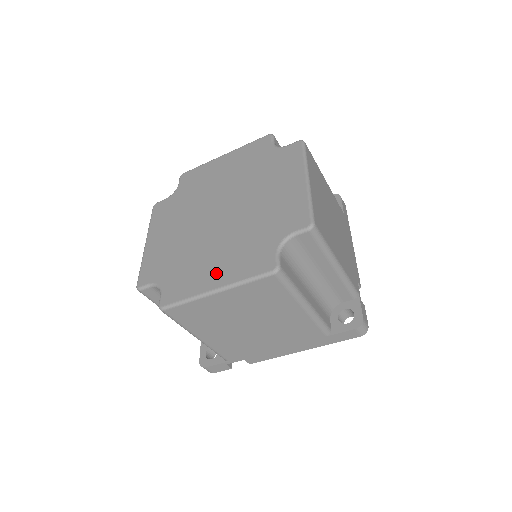
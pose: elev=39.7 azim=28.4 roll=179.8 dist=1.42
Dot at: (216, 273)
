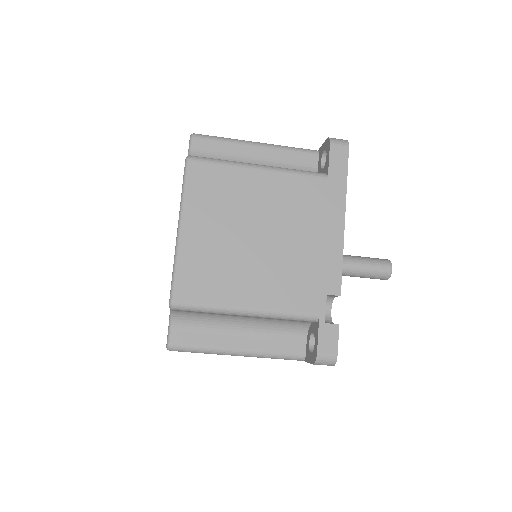
Dot at: occluded
